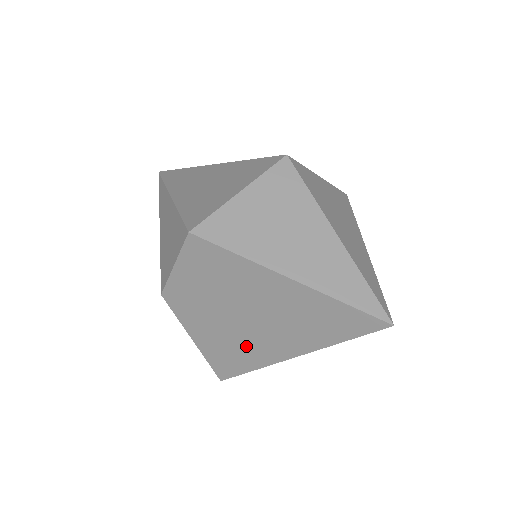
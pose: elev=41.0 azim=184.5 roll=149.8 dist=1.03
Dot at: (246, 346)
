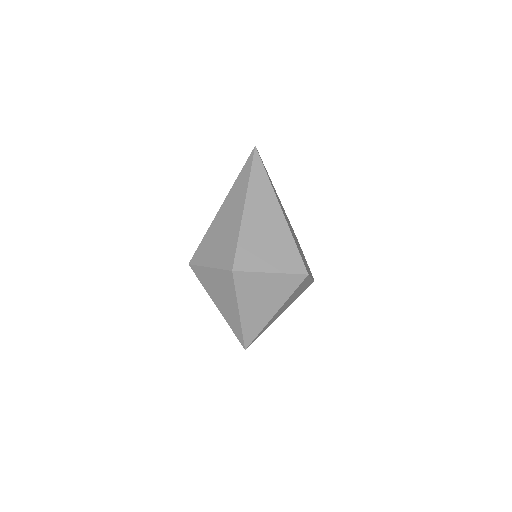
Dot at: occluded
